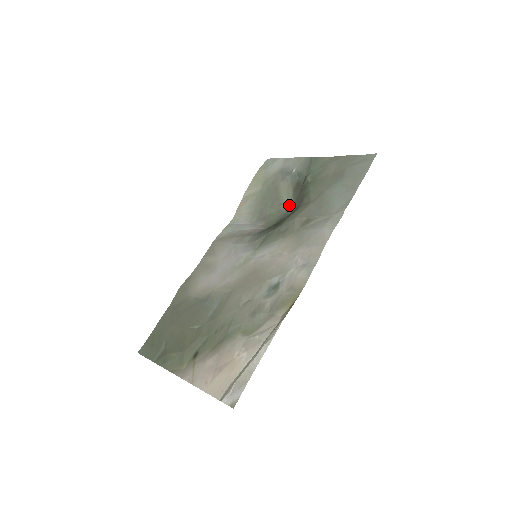
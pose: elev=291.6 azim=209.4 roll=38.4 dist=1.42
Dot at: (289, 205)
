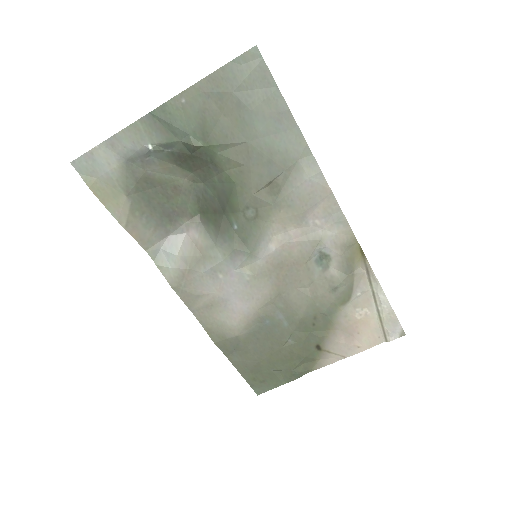
Dot at: (186, 178)
